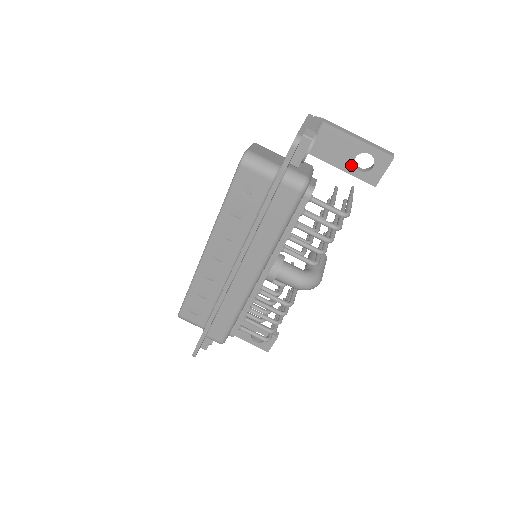
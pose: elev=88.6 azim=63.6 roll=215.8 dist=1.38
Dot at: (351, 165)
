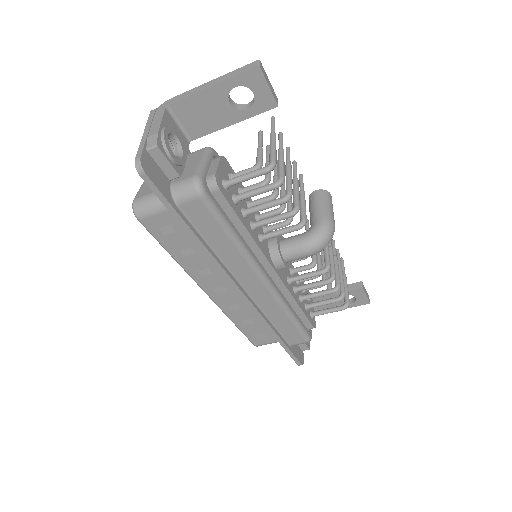
Dot at: (235, 112)
